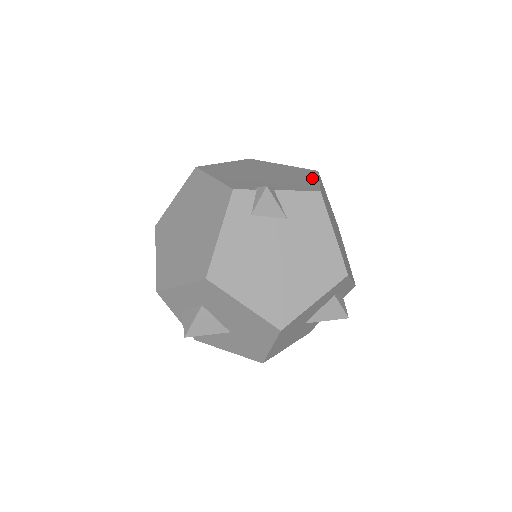
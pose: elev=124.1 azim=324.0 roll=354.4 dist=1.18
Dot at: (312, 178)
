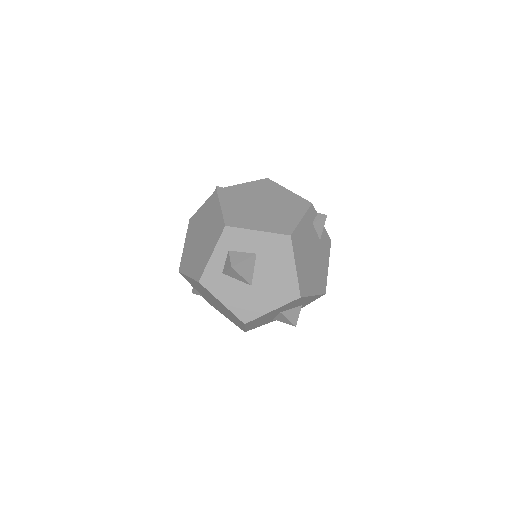
Dot at: occluded
